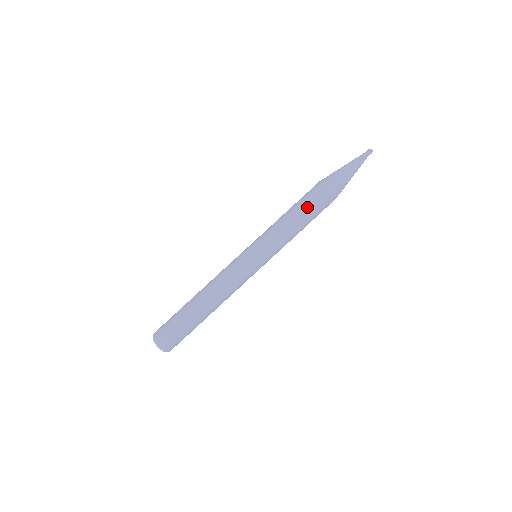
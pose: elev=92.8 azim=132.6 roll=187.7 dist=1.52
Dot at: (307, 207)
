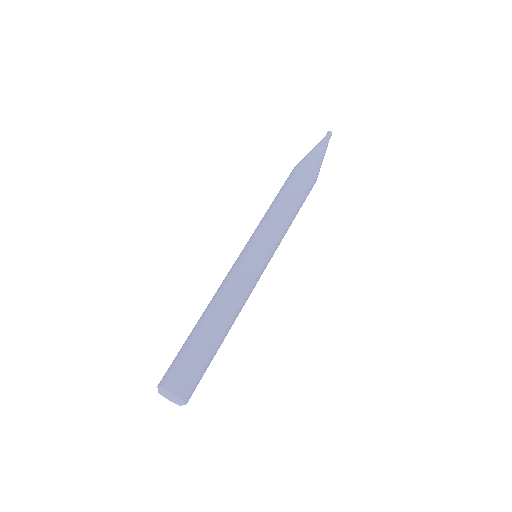
Dot at: (302, 196)
